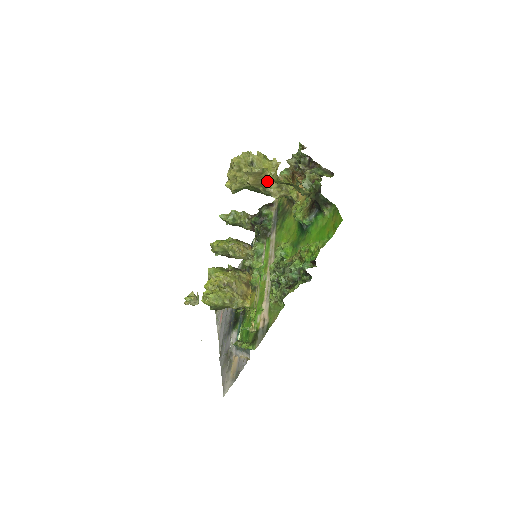
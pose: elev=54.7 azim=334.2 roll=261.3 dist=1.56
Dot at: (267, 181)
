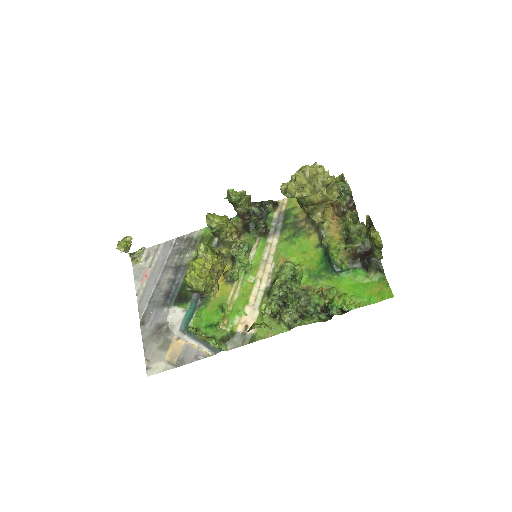
Dot at: (322, 205)
